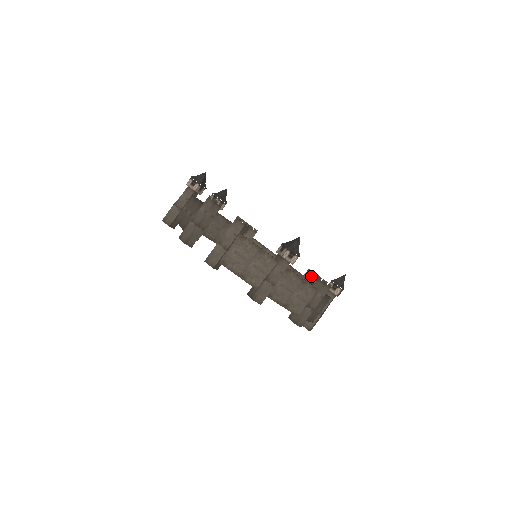
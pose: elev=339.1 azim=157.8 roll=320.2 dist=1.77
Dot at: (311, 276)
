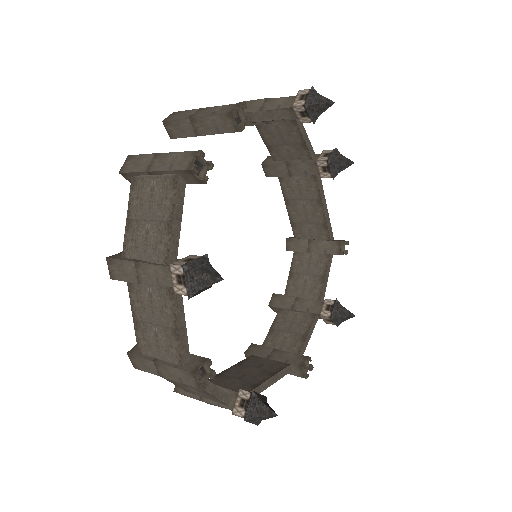
Dot at: (297, 365)
